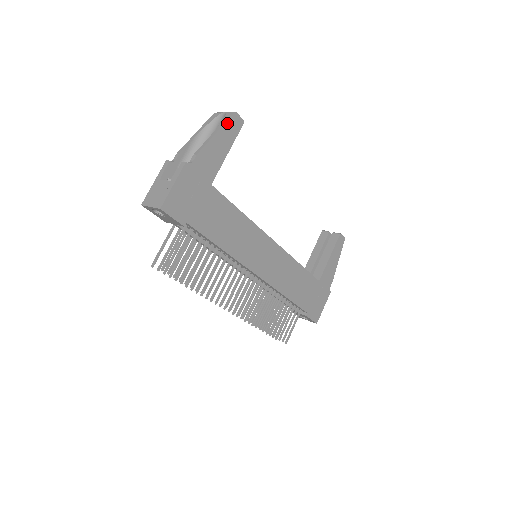
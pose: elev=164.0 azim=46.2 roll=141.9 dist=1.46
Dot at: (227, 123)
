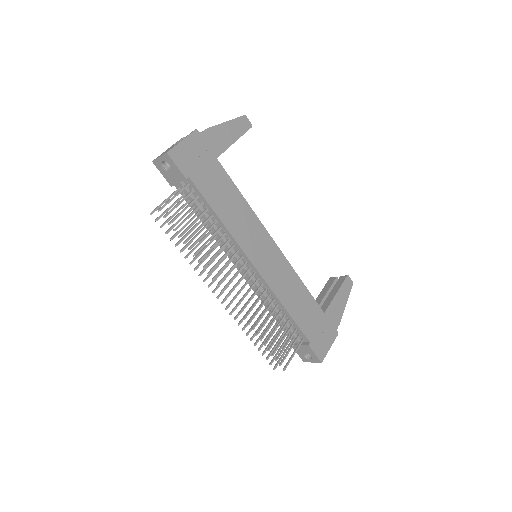
Dot at: (237, 119)
